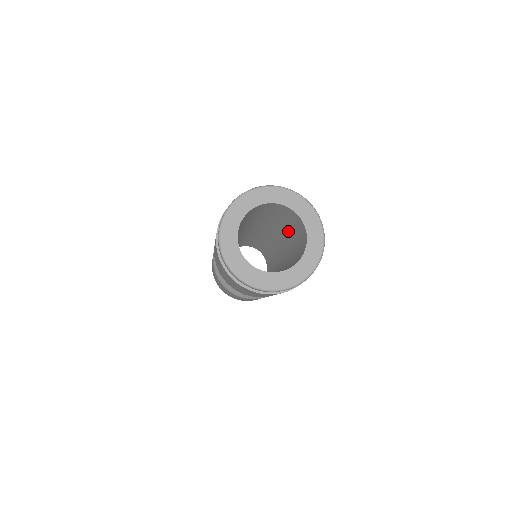
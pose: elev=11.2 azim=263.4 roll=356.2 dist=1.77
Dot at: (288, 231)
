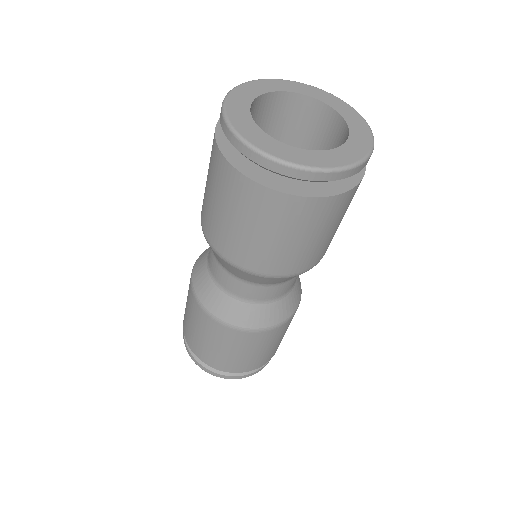
Dot at: occluded
